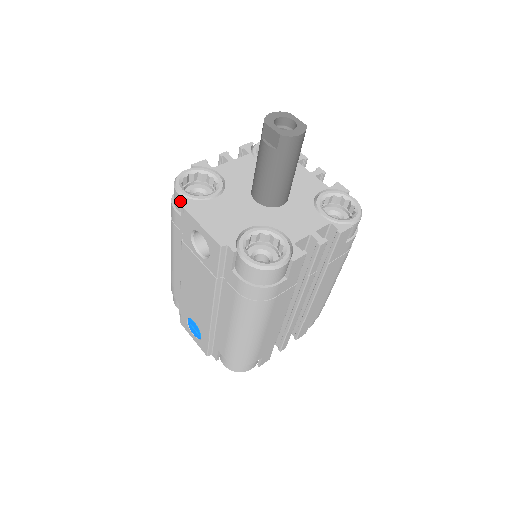
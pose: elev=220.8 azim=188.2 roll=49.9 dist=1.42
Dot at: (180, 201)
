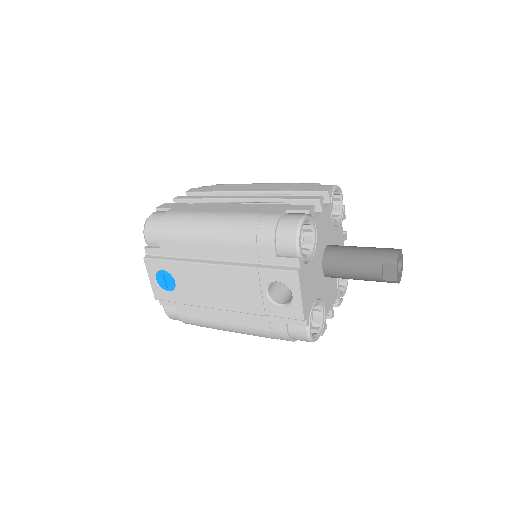
Dot at: (290, 251)
